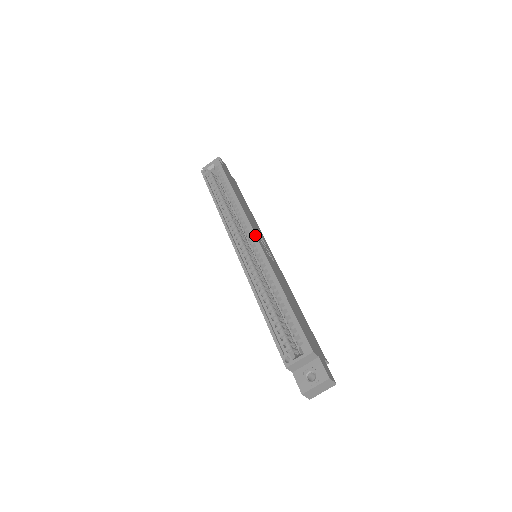
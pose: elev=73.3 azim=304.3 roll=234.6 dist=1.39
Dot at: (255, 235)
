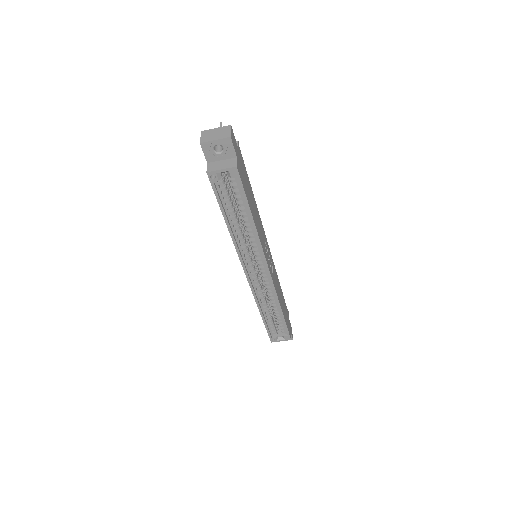
Dot at: (269, 272)
